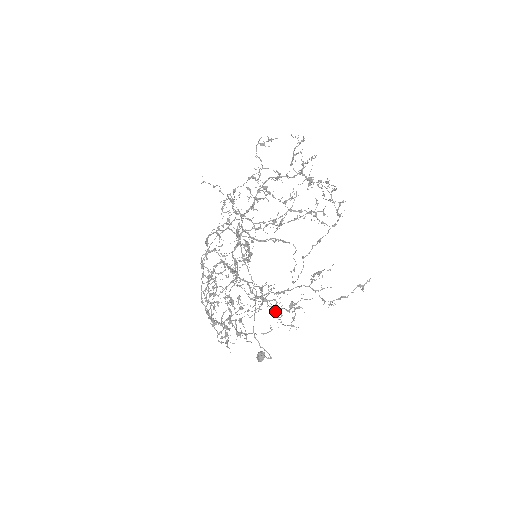
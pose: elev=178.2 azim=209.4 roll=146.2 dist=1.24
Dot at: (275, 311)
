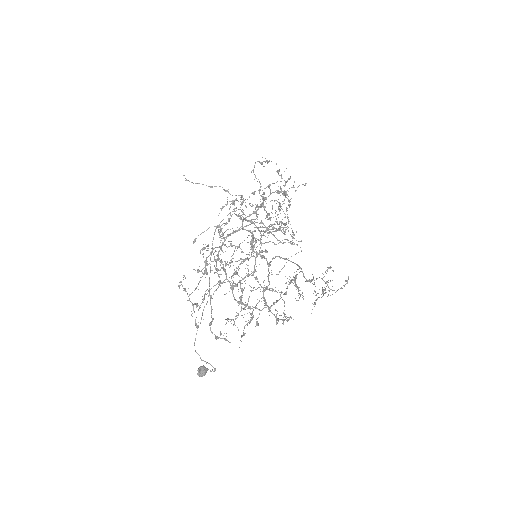
Dot at: (284, 303)
